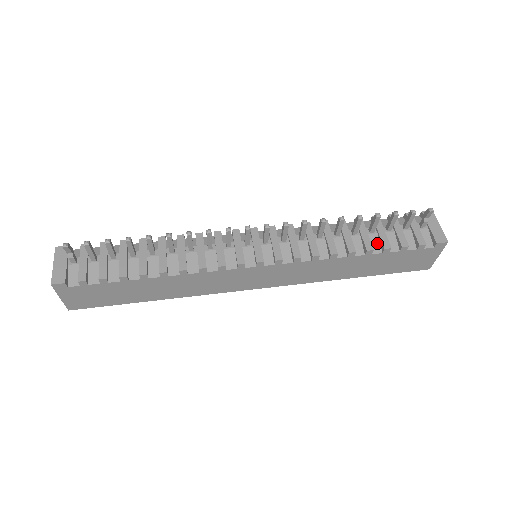
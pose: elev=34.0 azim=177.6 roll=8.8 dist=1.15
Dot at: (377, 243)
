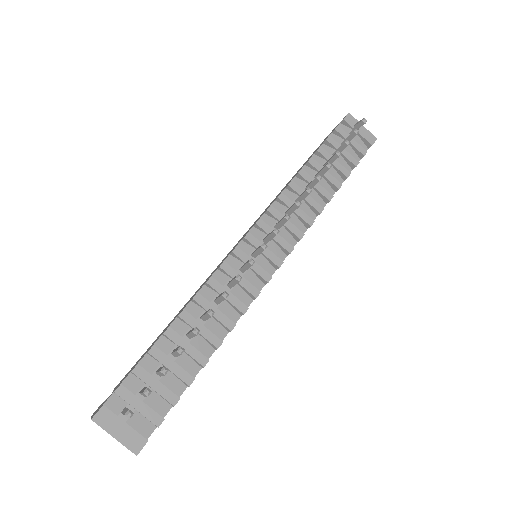
Dot at: (336, 175)
